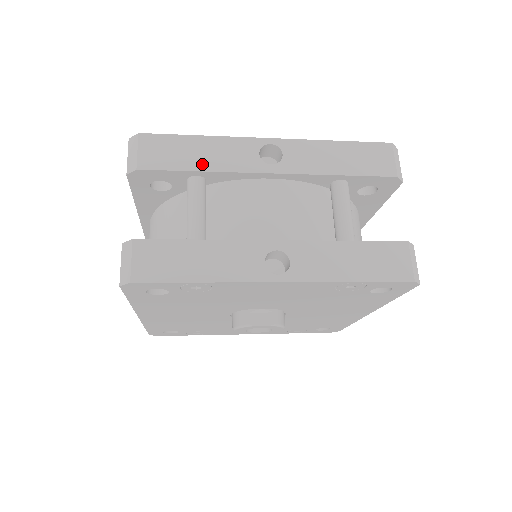
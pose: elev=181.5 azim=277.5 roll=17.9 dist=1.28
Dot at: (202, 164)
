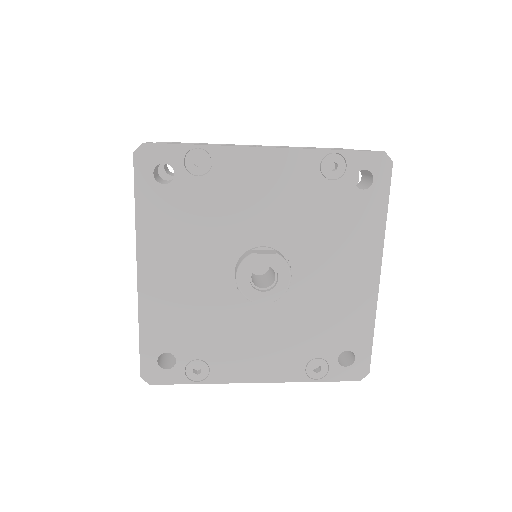
Dot at: occluded
